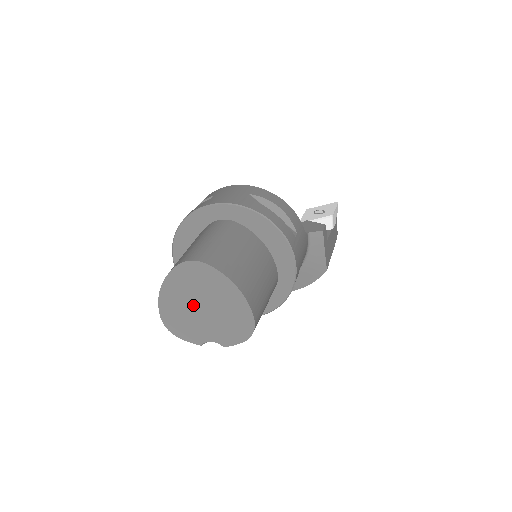
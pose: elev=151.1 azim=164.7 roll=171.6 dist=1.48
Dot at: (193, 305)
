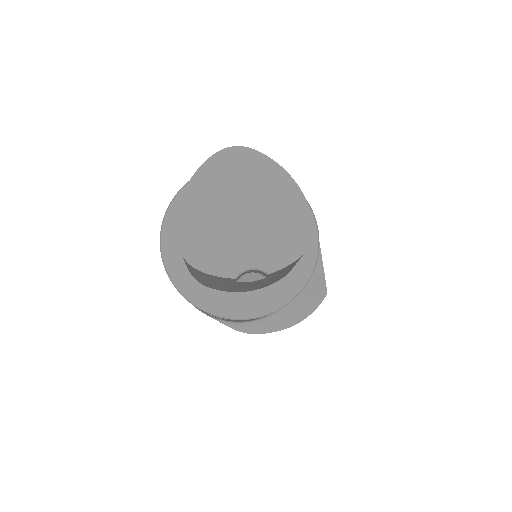
Dot at: (229, 211)
